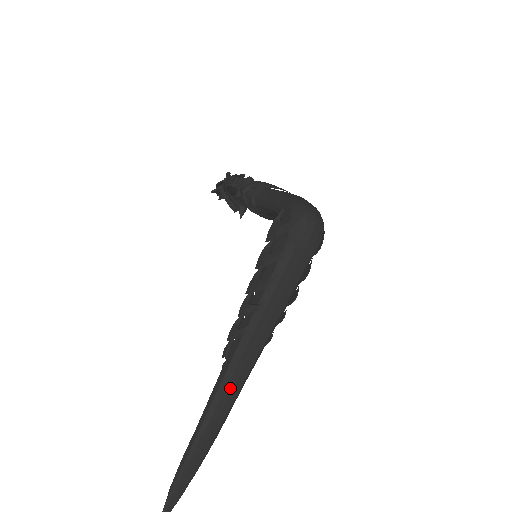
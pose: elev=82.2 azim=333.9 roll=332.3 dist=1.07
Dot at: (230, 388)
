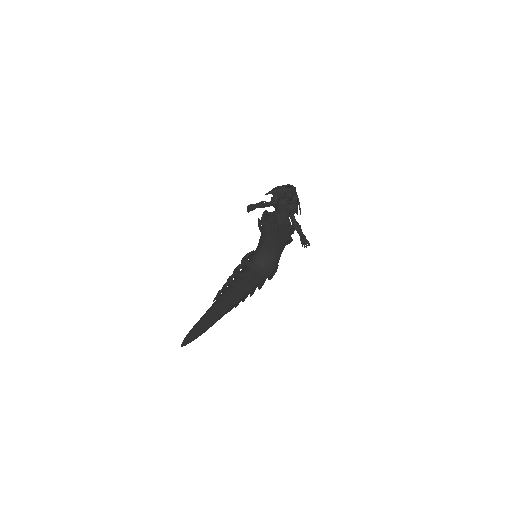
Dot at: (212, 316)
